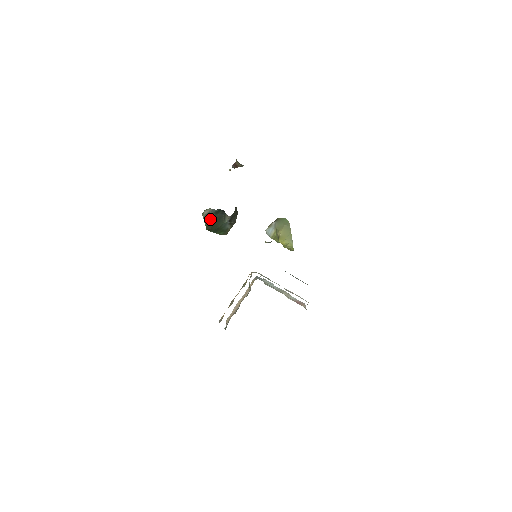
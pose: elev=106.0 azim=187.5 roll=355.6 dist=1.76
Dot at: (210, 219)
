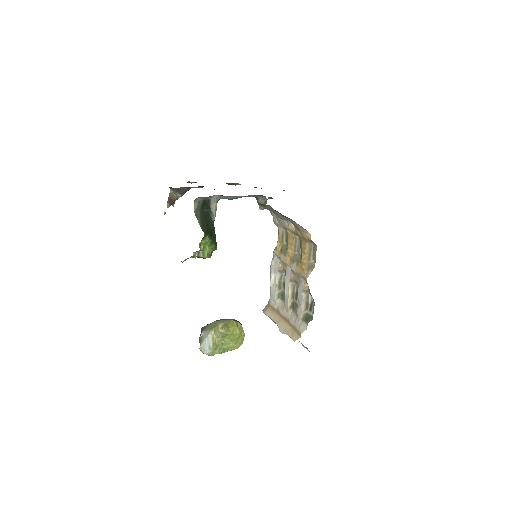
Dot at: (201, 218)
